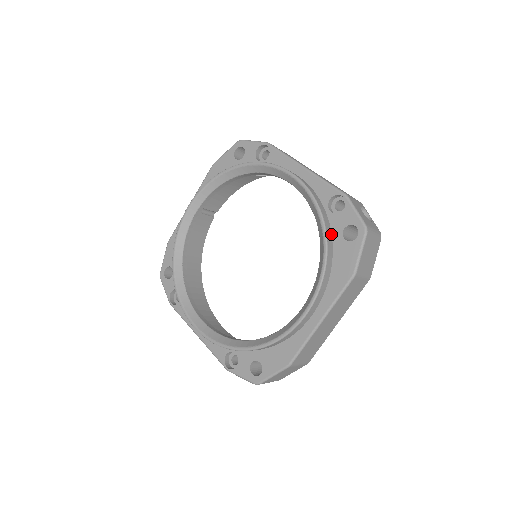
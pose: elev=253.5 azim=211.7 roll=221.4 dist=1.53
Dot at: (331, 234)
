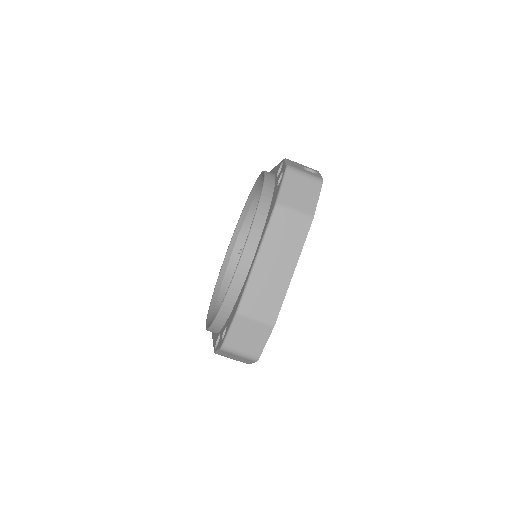
Dot at: (273, 190)
